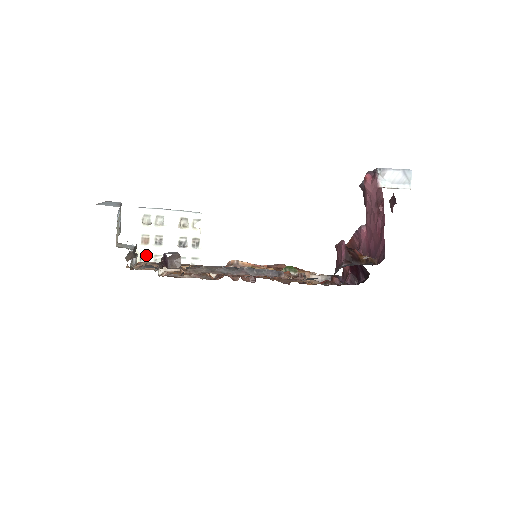
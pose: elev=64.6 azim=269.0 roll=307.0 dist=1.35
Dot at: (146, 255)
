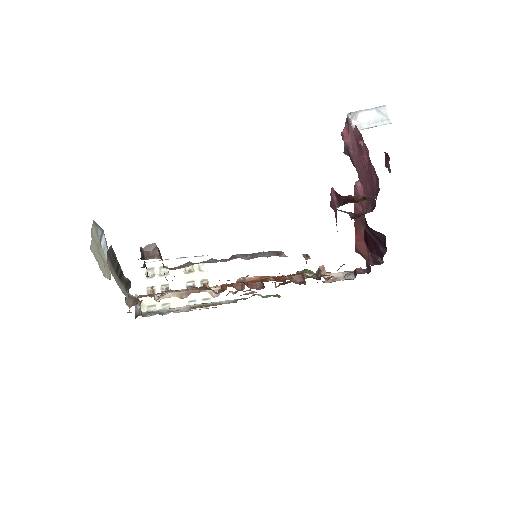
Dot at: (153, 306)
